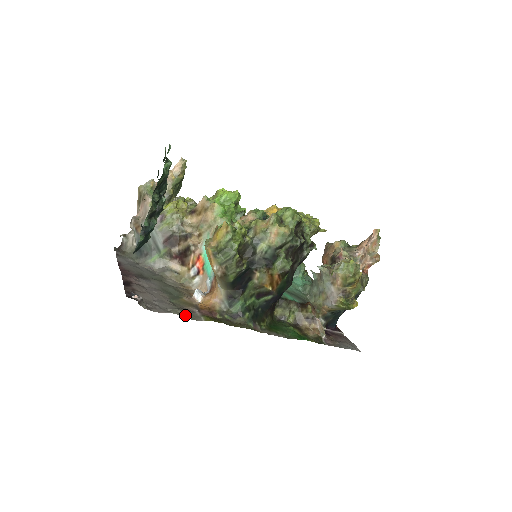
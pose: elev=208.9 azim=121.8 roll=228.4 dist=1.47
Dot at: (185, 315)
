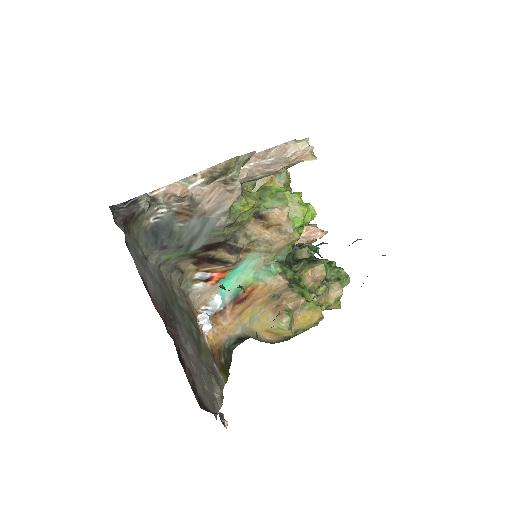
Dot at: (222, 393)
